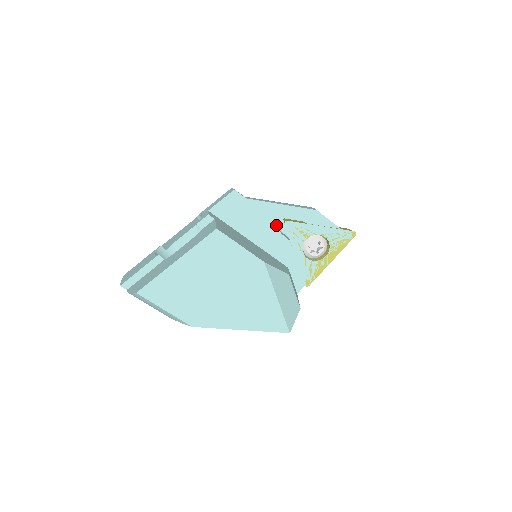
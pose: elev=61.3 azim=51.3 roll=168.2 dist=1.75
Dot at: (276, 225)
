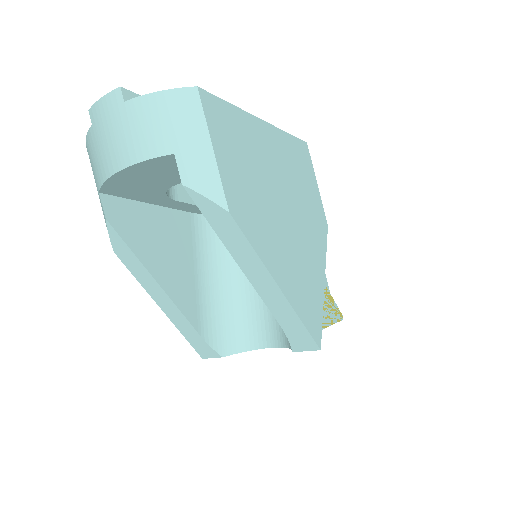
Dot at: occluded
